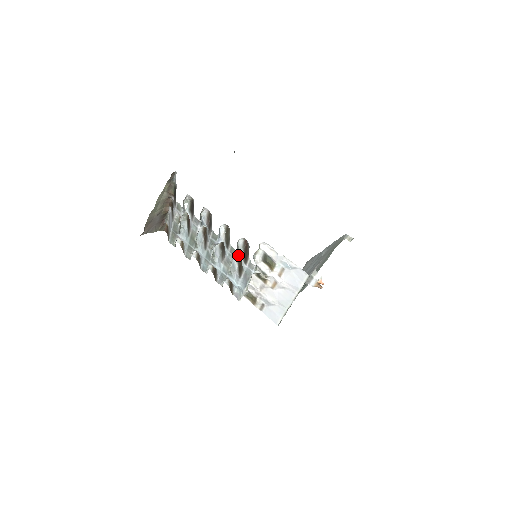
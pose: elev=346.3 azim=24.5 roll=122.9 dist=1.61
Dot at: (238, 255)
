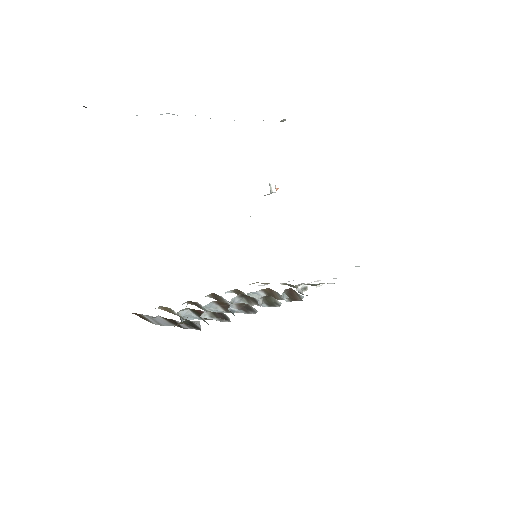
Dot at: occluded
